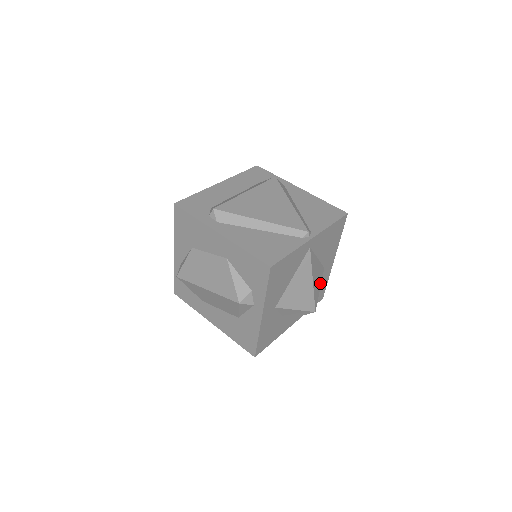
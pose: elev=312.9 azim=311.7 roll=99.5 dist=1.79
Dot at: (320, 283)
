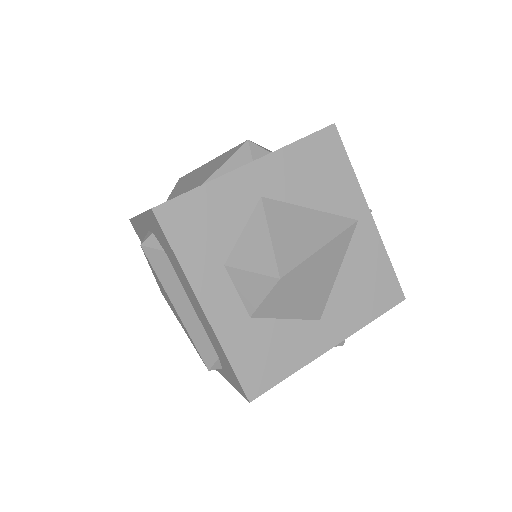
Dot at: (308, 301)
